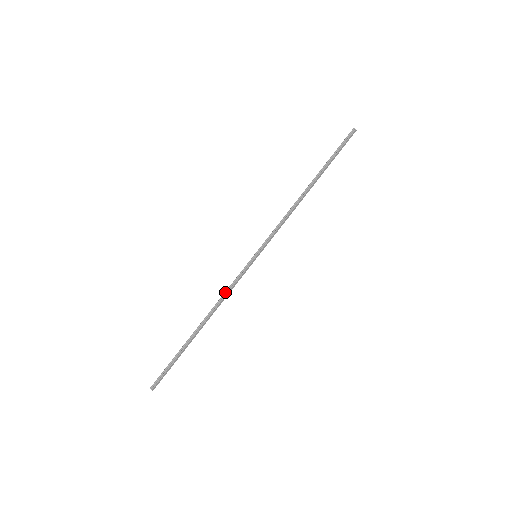
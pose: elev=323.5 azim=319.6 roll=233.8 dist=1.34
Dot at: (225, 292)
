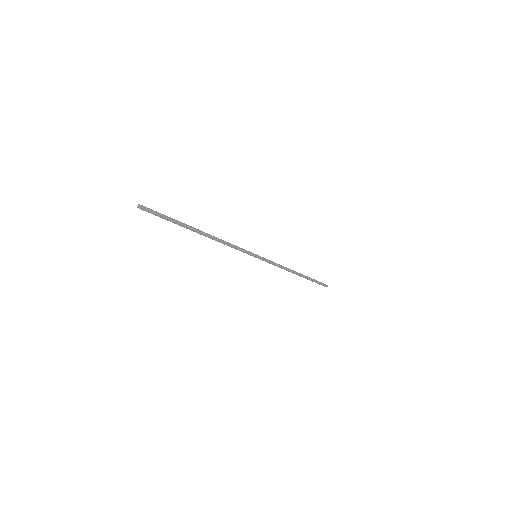
Dot at: (228, 243)
